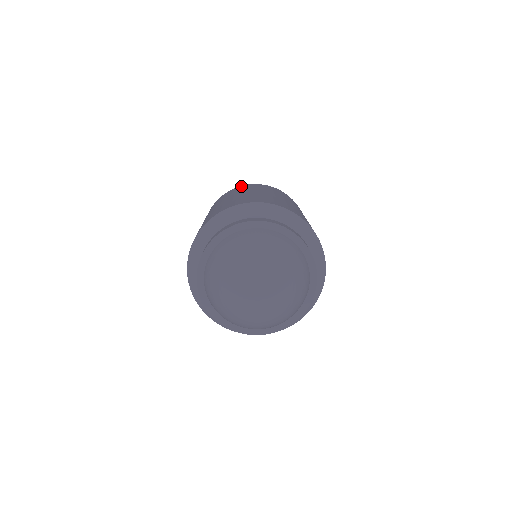
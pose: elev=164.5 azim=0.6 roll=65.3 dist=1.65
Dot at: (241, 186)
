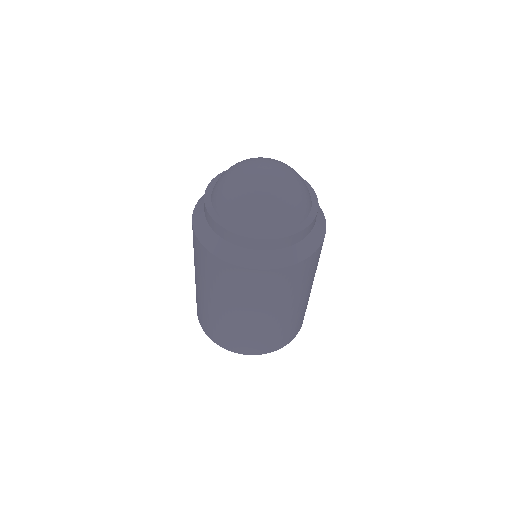
Dot at: occluded
